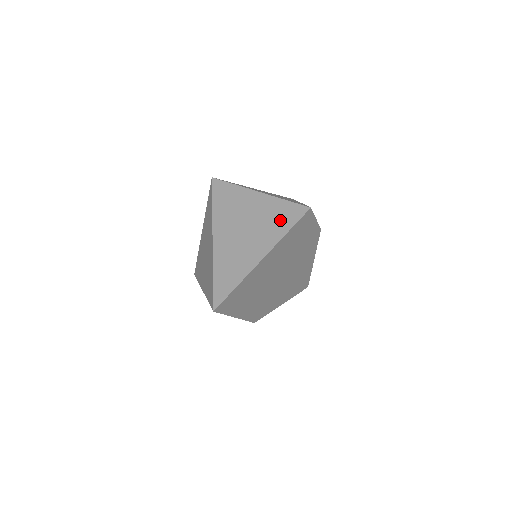
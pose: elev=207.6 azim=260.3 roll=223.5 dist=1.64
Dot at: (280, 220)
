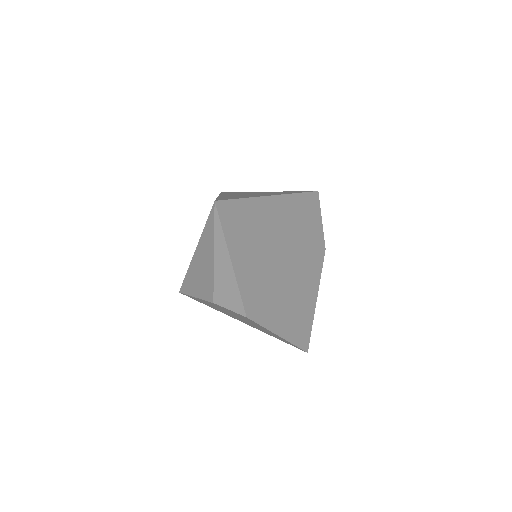
Dot at: (288, 192)
